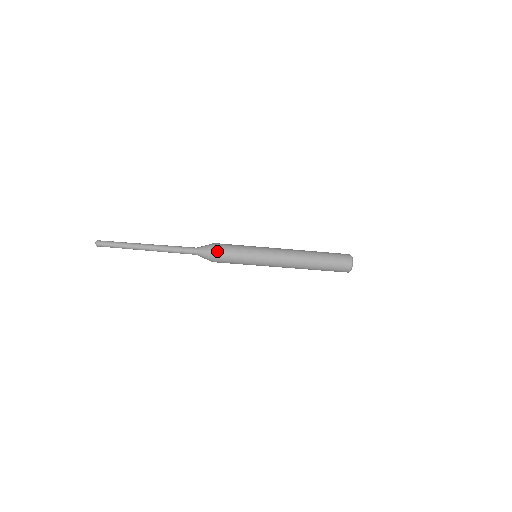
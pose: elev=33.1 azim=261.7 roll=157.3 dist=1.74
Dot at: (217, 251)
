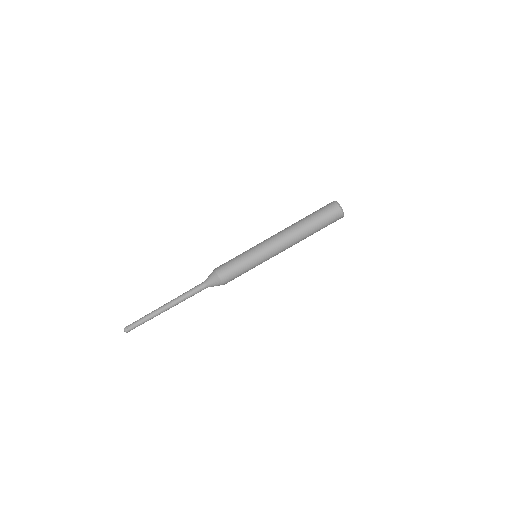
Dot at: (218, 269)
